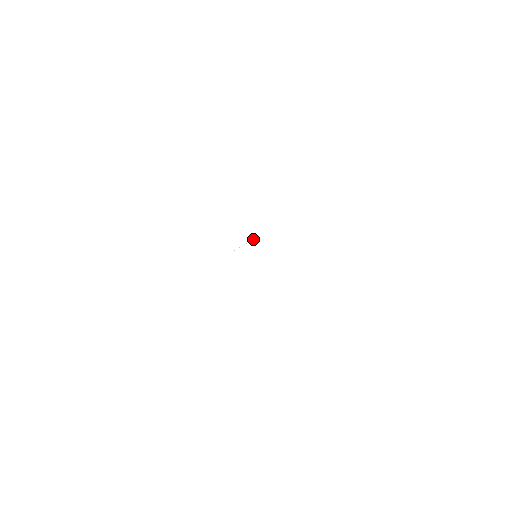
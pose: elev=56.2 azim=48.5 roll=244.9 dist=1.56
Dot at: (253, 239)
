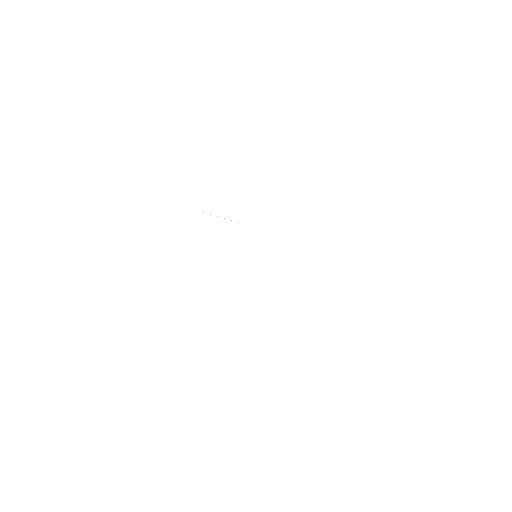
Dot at: occluded
